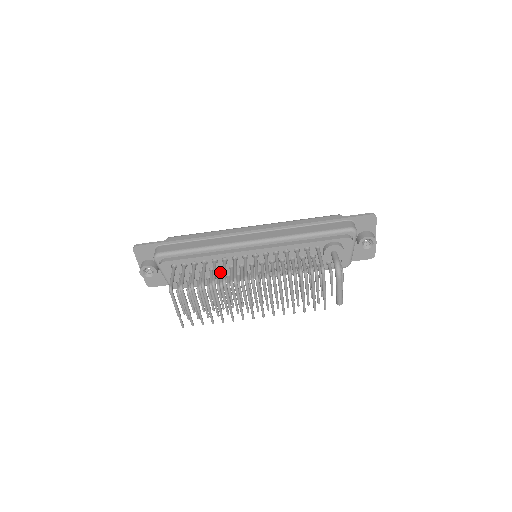
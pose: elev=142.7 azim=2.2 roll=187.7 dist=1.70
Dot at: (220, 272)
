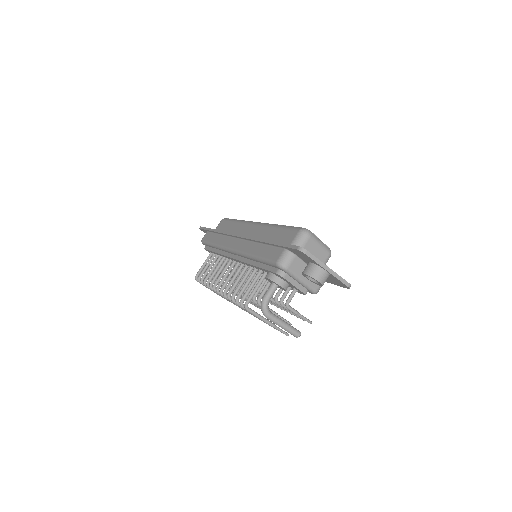
Dot at: occluded
